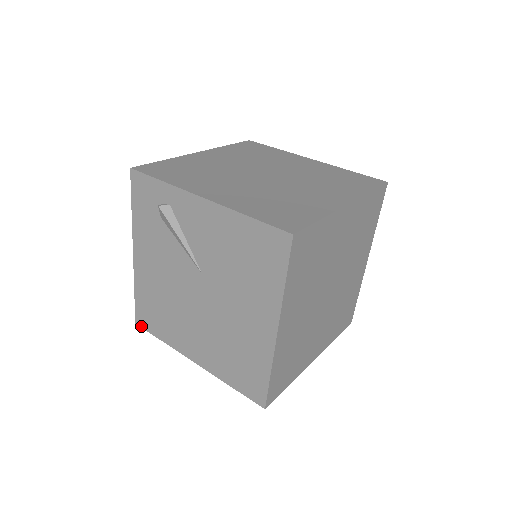
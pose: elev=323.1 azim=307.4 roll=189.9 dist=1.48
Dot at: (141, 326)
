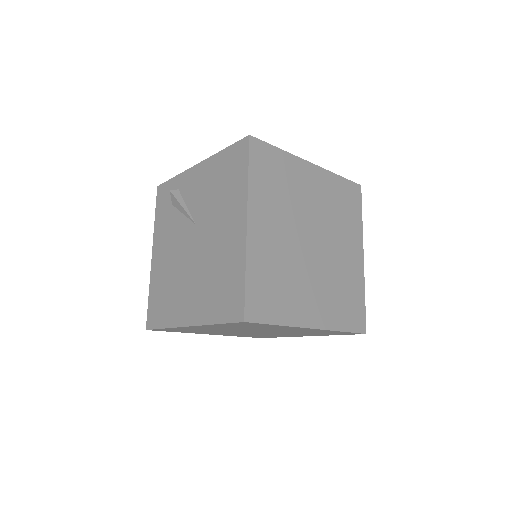
Dot at: (150, 328)
